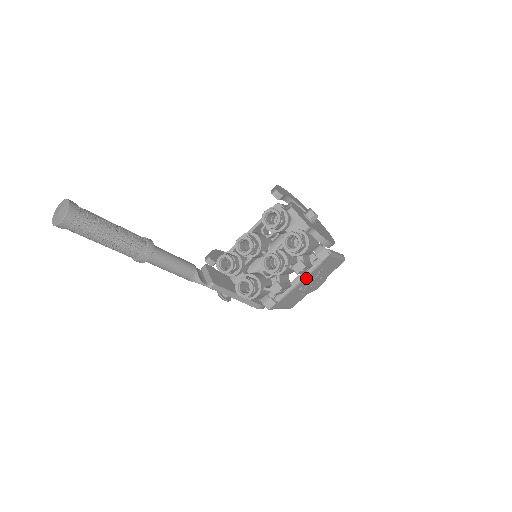
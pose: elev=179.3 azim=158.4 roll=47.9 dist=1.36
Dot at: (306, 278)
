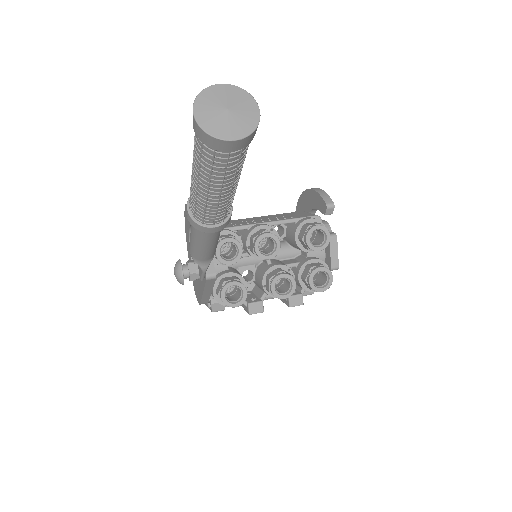
Dot at: (269, 298)
